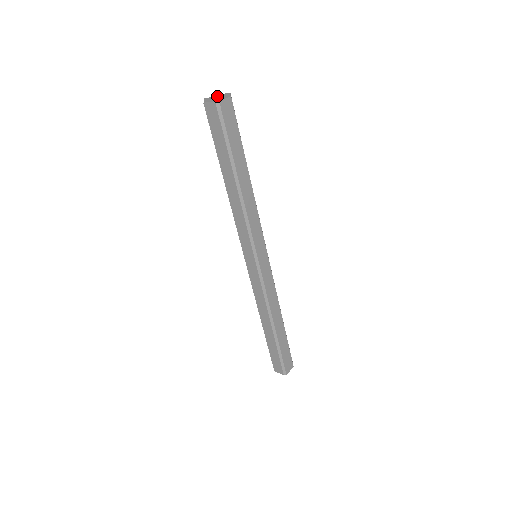
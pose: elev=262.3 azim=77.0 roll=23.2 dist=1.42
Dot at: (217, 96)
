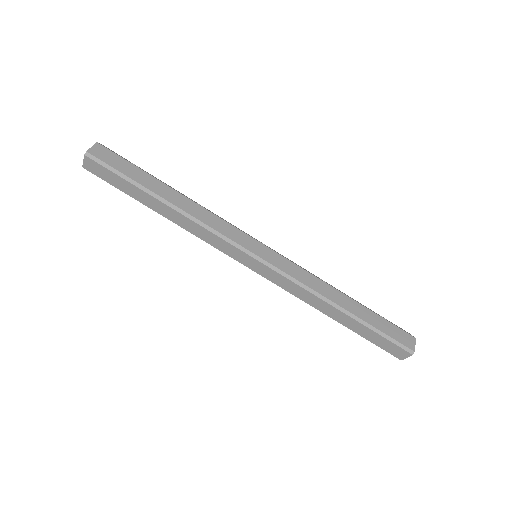
Dot at: occluded
